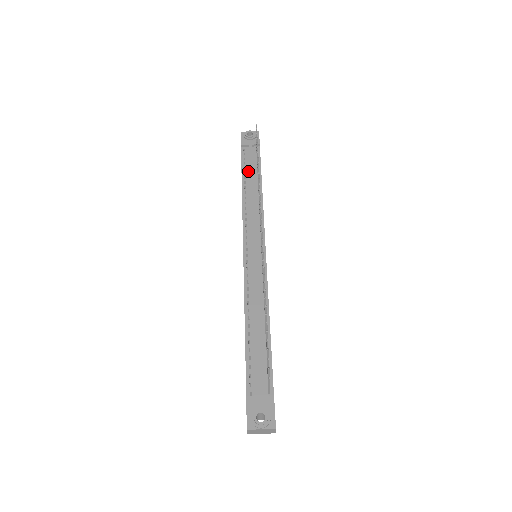
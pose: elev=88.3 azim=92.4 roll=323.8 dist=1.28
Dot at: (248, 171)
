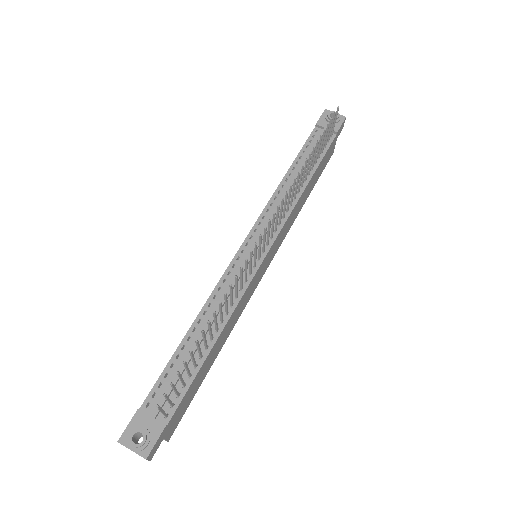
Dot at: (305, 157)
